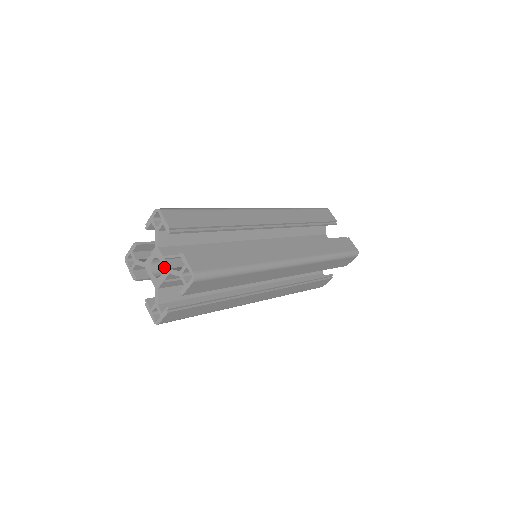
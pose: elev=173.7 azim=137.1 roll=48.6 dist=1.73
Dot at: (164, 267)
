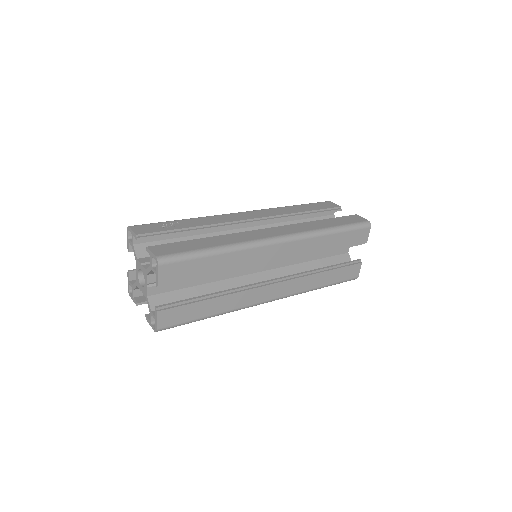
Dot at: (145, 289)
